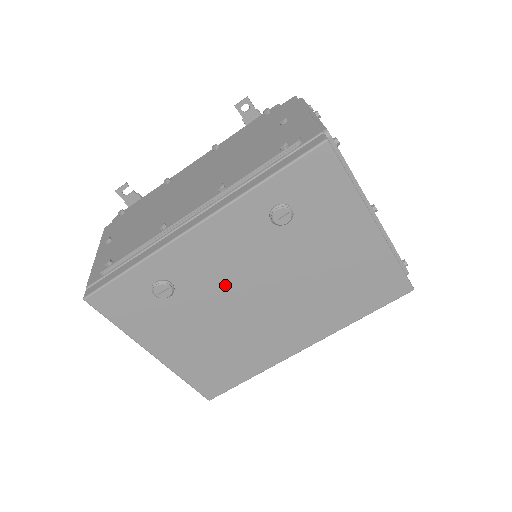
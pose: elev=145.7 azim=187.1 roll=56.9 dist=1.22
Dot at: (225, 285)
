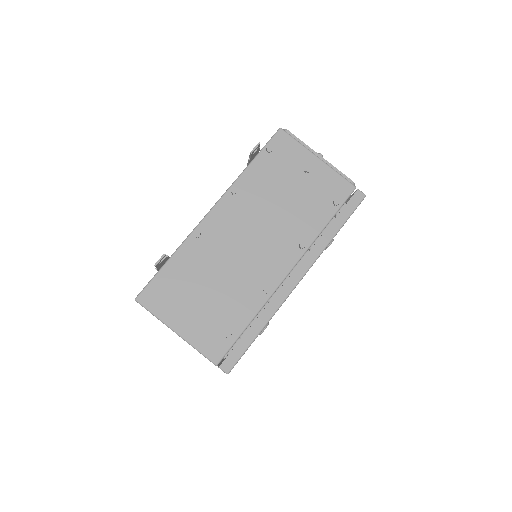
Dot at: occluded
